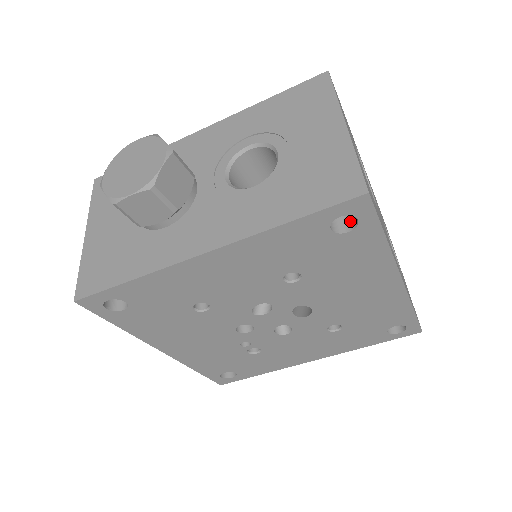
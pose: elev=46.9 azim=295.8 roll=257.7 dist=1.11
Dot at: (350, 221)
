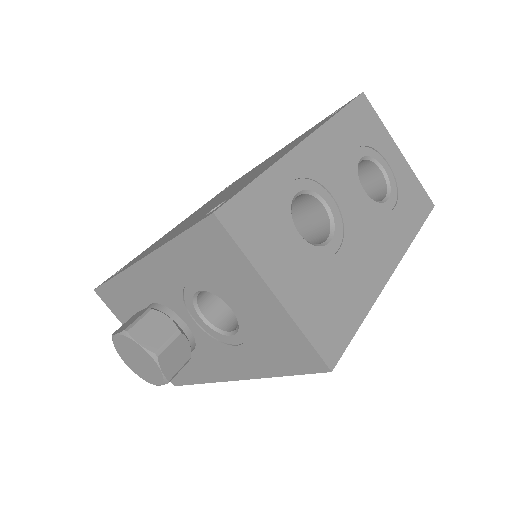
Dot at: occluded
